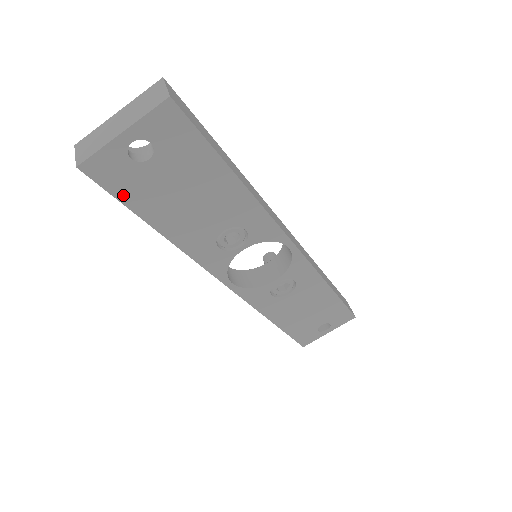
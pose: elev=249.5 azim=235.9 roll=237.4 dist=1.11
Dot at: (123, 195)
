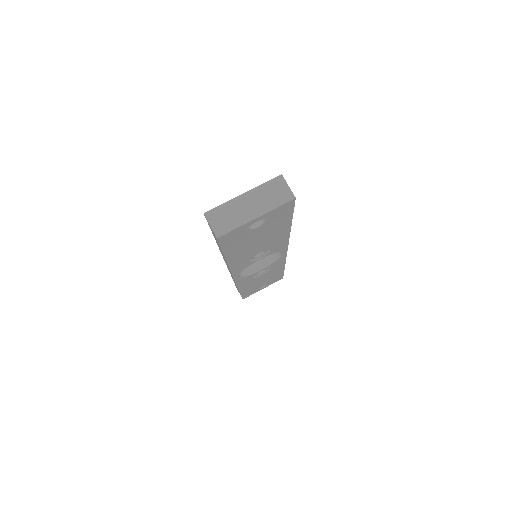
Dot at: (227, 246)
